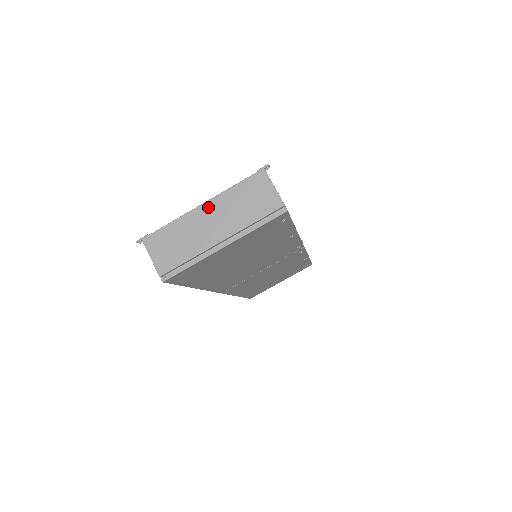
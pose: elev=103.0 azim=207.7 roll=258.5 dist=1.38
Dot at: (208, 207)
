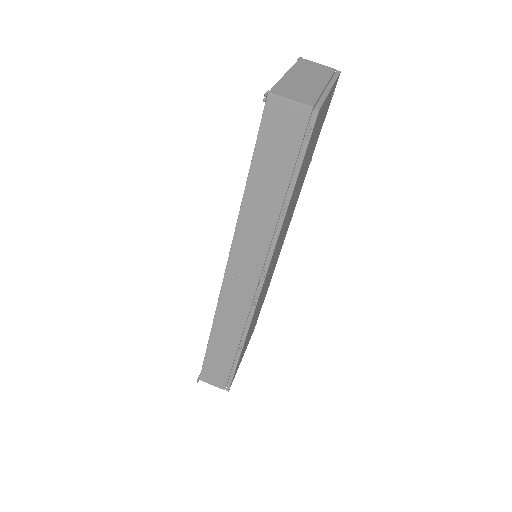
Dot at: (293, 73)
